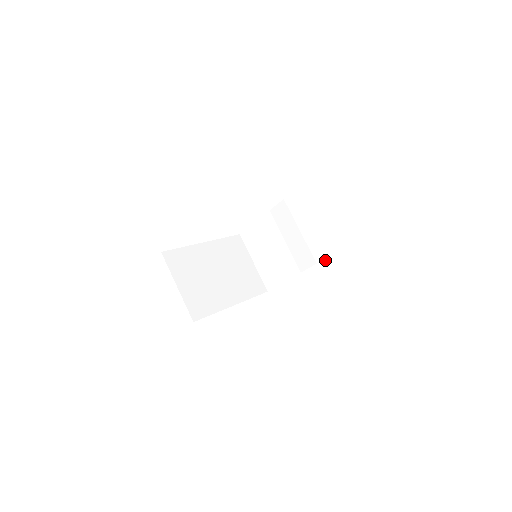
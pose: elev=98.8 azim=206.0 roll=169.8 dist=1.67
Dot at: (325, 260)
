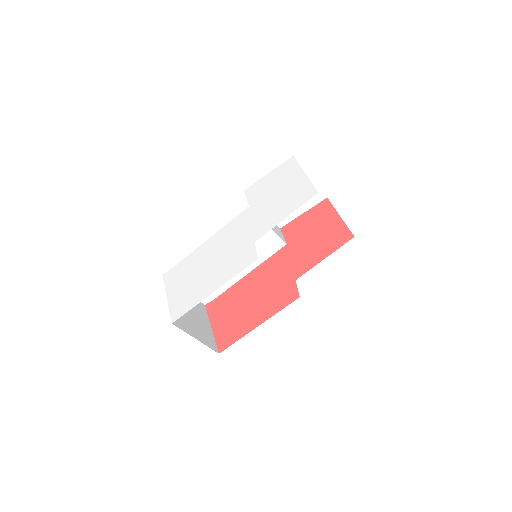
Dot at: occluded
